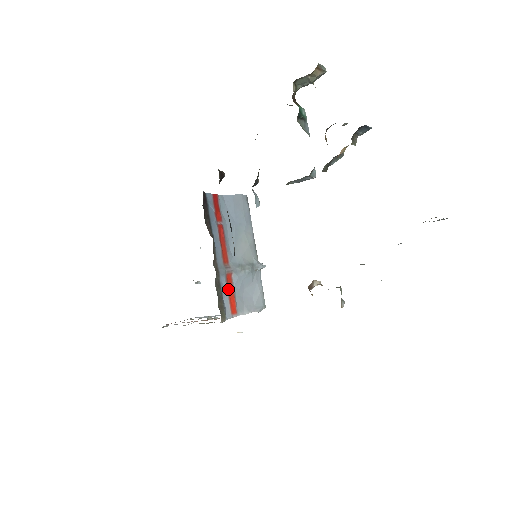
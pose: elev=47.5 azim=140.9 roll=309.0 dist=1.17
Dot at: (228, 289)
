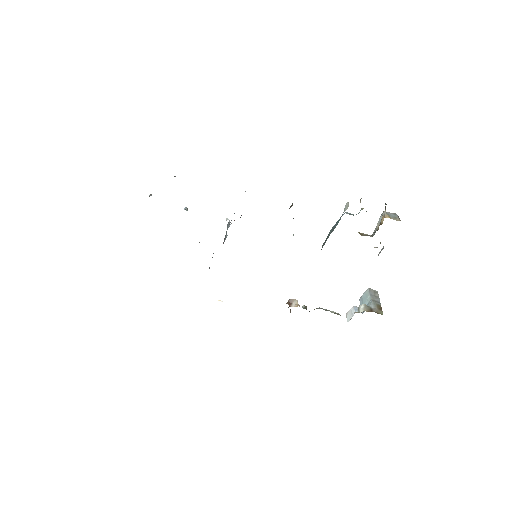
Dot at: occluded
